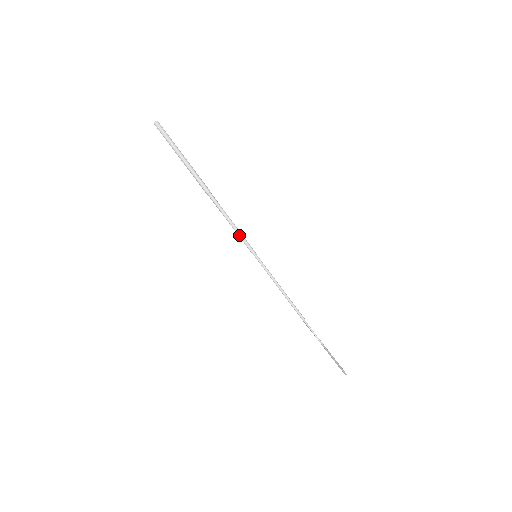
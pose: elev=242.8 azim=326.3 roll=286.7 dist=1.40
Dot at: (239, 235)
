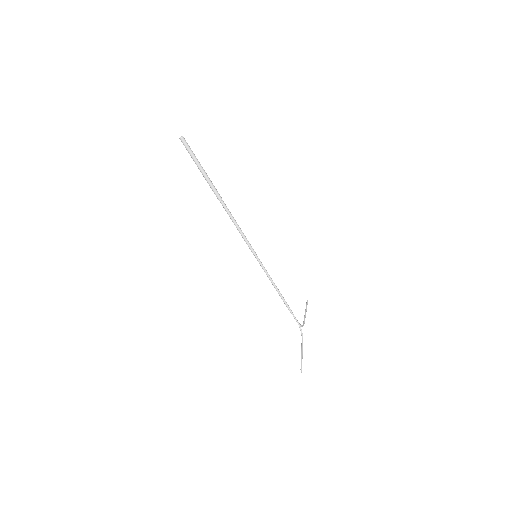
Dot at: (243, 237)
